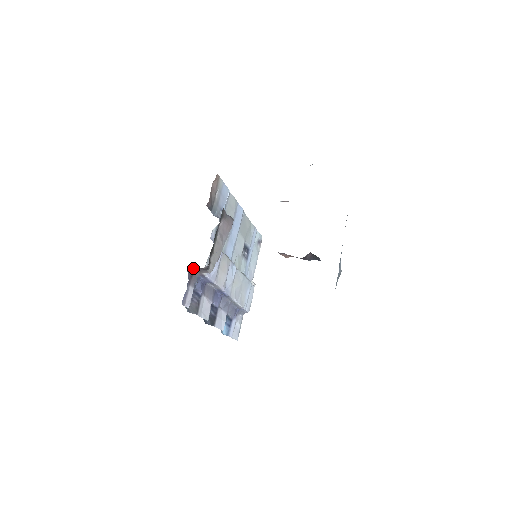
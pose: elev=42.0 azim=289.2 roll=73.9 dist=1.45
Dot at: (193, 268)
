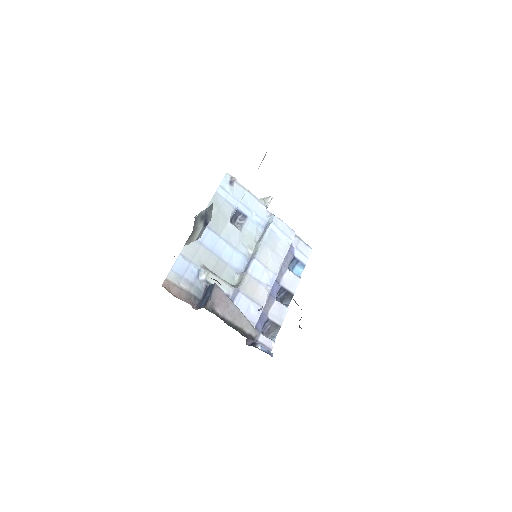
Dot at: (246, 341)
